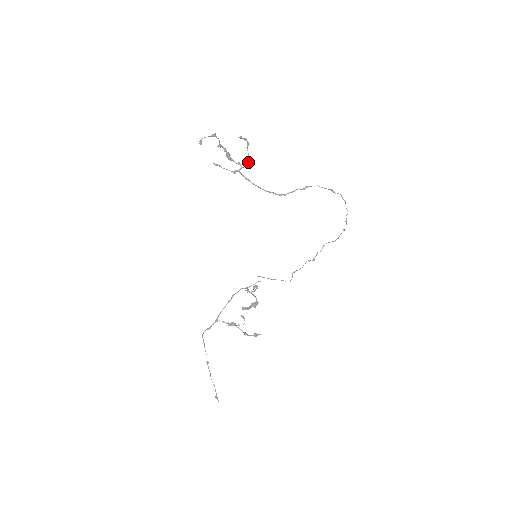
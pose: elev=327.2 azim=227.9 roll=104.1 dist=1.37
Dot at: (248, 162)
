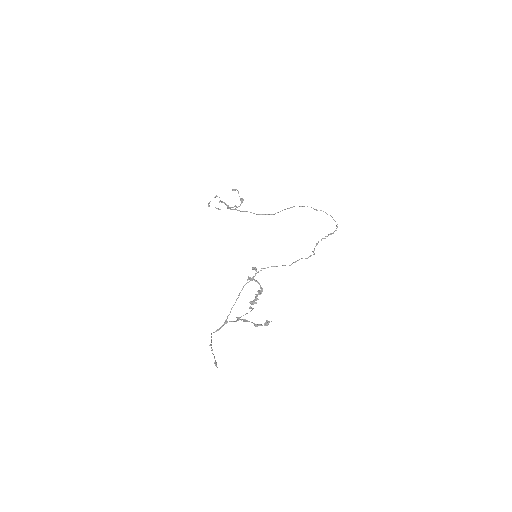
Dot at: (241, 203)
